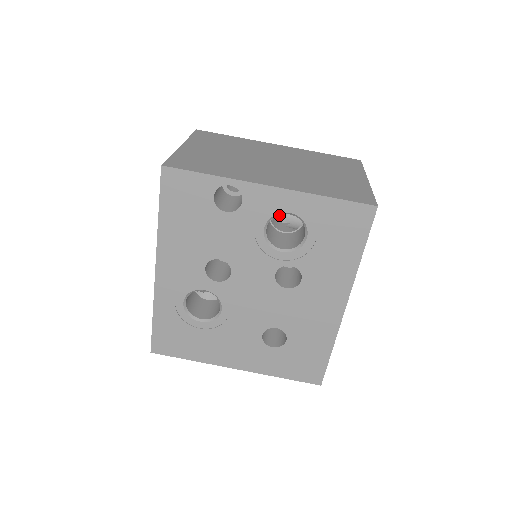
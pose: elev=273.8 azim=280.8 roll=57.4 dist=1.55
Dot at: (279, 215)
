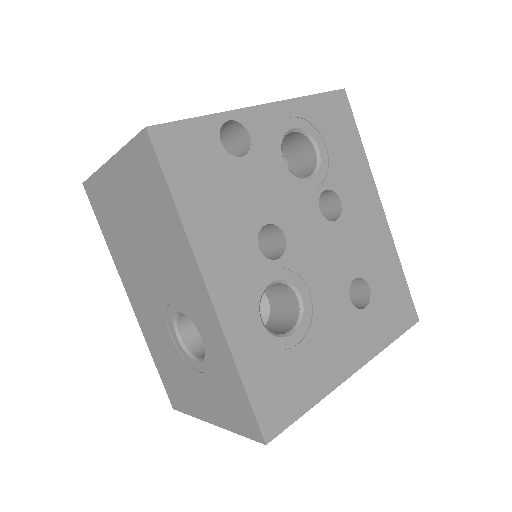
Dot at: occluded
